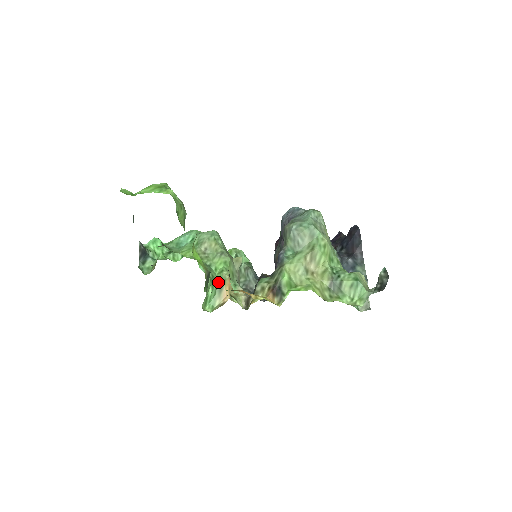
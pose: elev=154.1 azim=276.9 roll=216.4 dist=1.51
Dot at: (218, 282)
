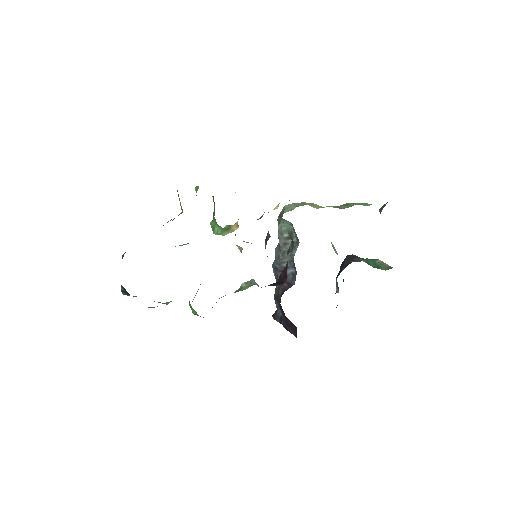
Dot at: (223, 228)
